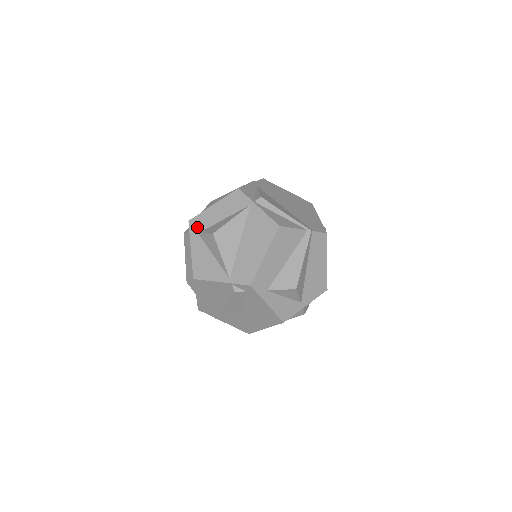
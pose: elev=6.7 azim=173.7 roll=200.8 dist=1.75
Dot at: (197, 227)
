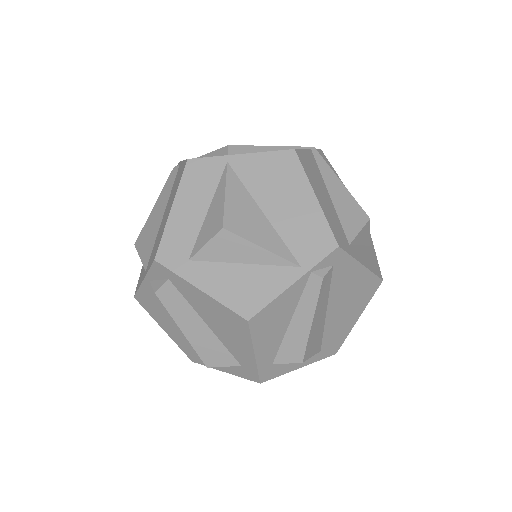
Dot at: (177, 255)
